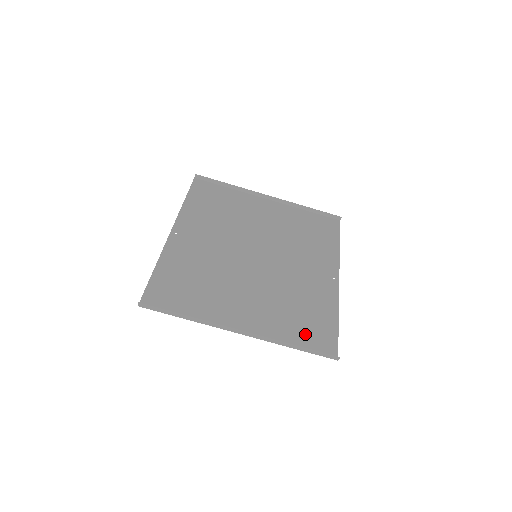
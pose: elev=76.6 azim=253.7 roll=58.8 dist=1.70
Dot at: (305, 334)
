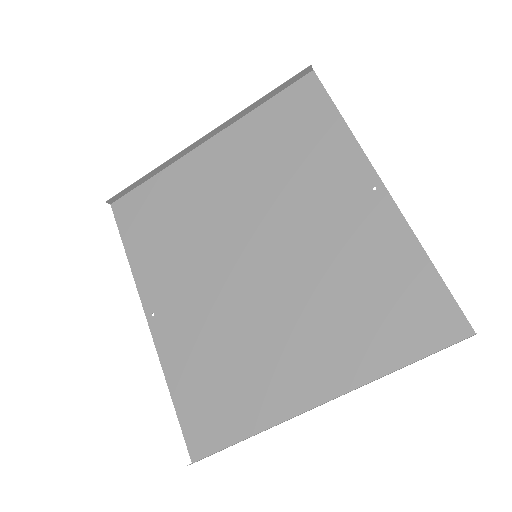
Dot at: (401, 329)
